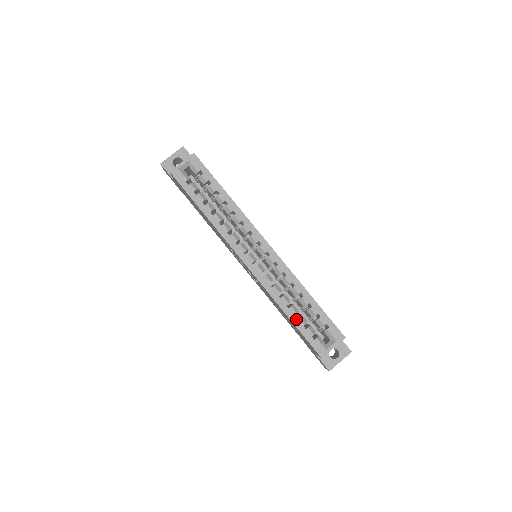
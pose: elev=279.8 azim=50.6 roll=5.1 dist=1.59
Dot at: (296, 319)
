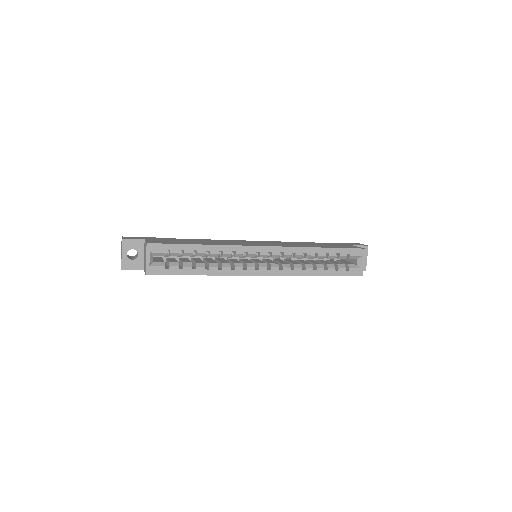
Dot at: (327, 272)
